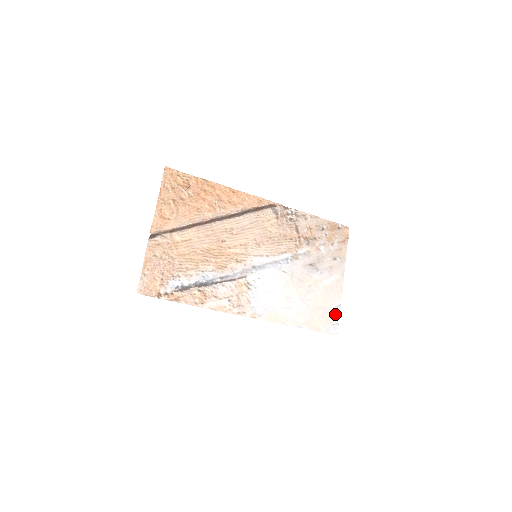
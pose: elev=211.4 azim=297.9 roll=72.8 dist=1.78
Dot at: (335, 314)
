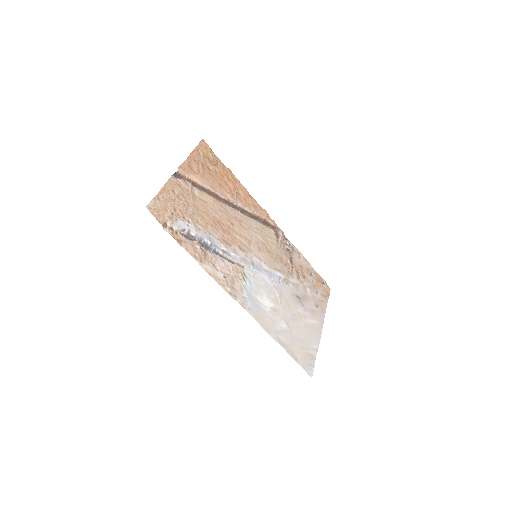
Dot at: (312, 356)
